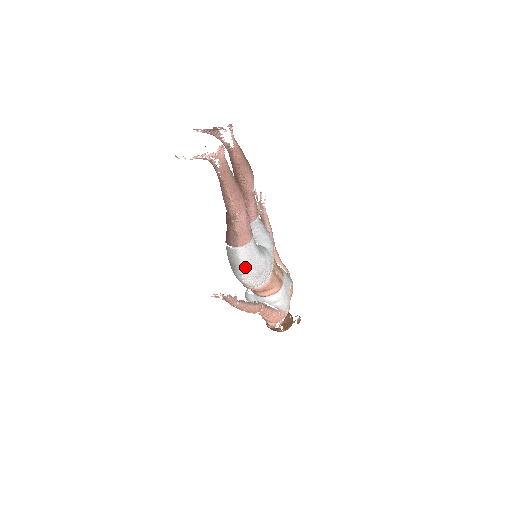
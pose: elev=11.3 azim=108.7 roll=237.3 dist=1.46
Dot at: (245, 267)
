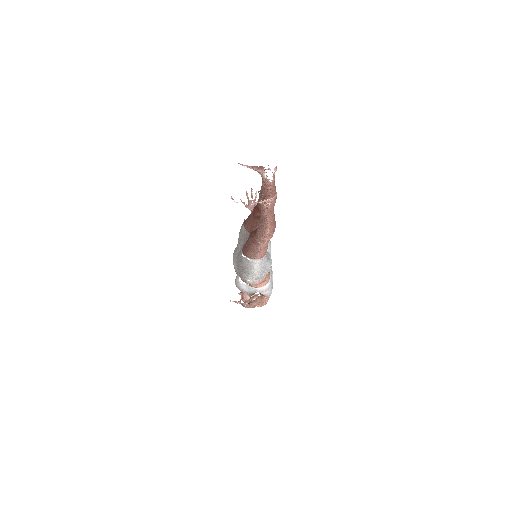
Dot at: (256, 274)
